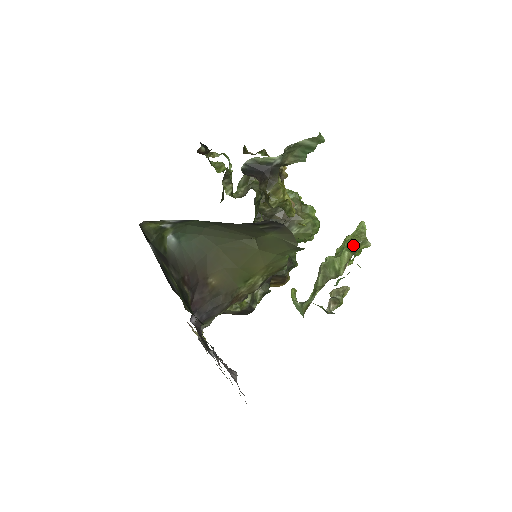
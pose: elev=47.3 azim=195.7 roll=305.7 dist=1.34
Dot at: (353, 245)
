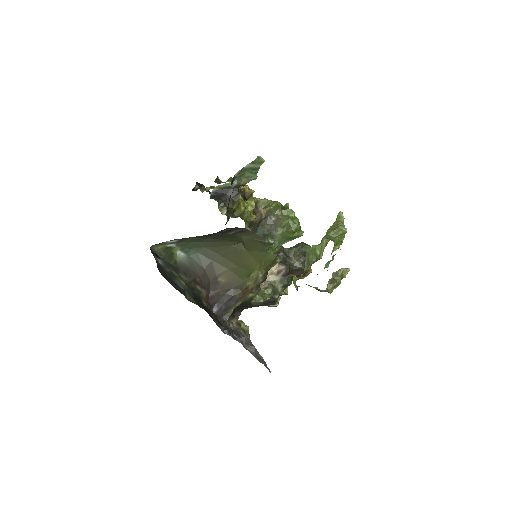
Dot at: (332, 233)
